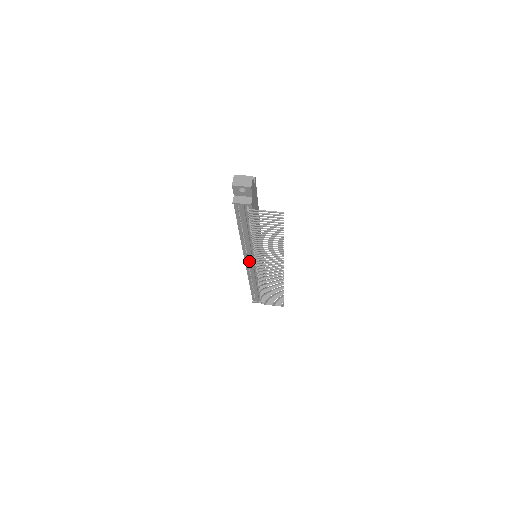
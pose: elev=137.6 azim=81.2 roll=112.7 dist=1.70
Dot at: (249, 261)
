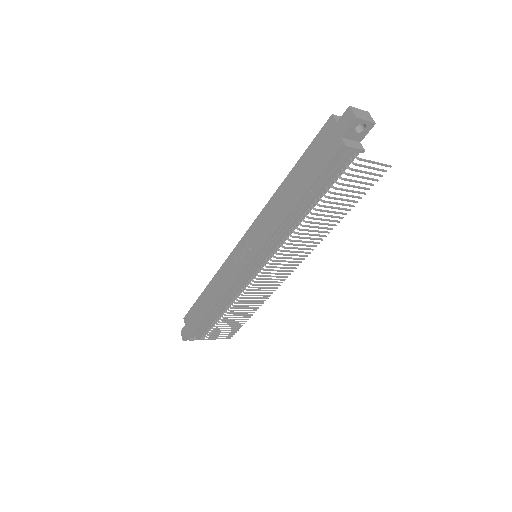
Dot at: (255, 261)
